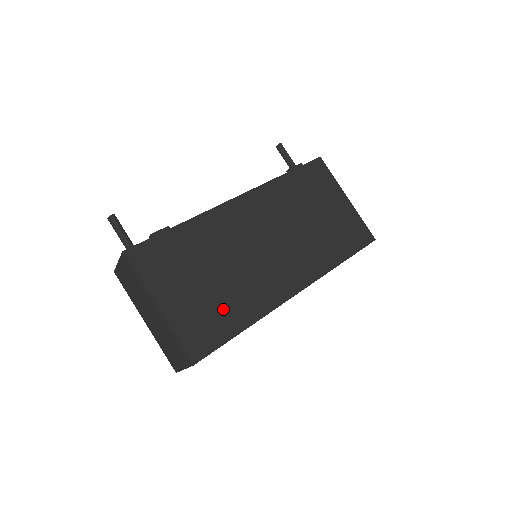
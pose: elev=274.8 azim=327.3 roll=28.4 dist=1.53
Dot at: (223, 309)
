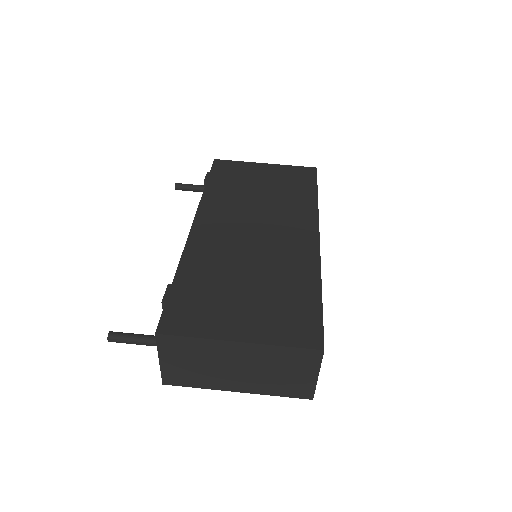
Dot at: (287, 294)
